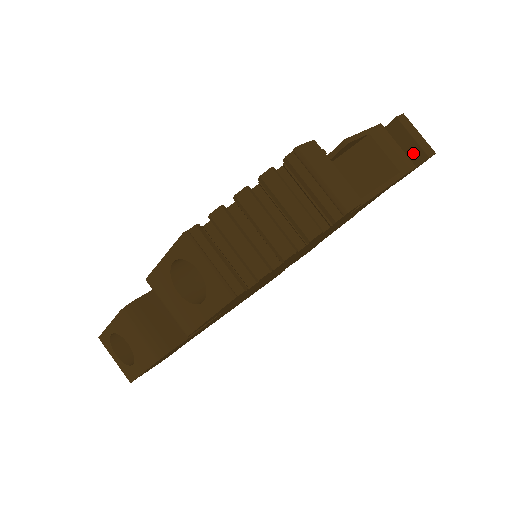
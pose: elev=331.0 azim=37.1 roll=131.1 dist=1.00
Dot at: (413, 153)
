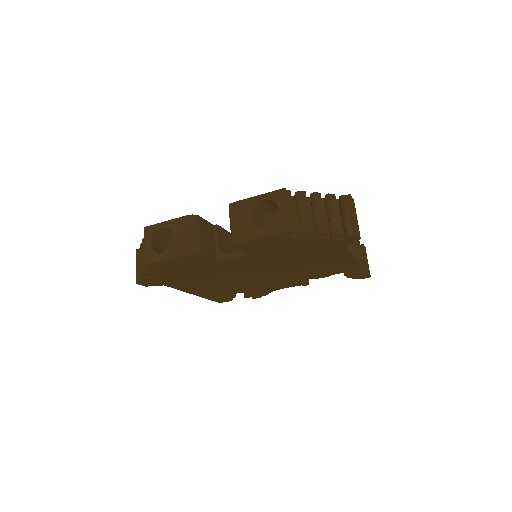
Dot at: occluded
